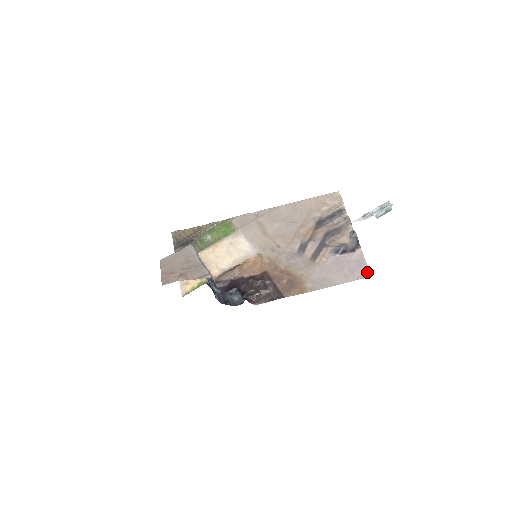
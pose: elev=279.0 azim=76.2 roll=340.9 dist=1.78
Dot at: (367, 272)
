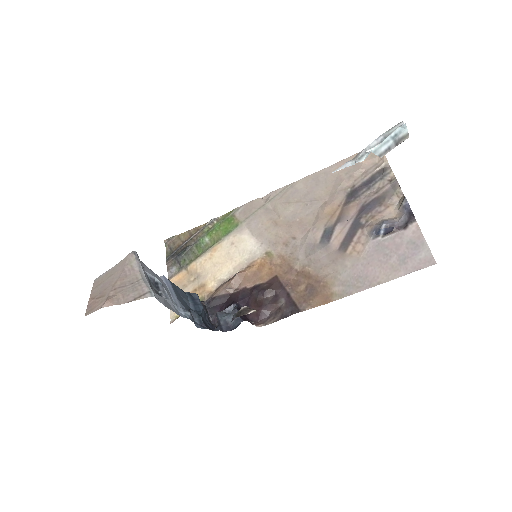
Dot at: (428, 258)
